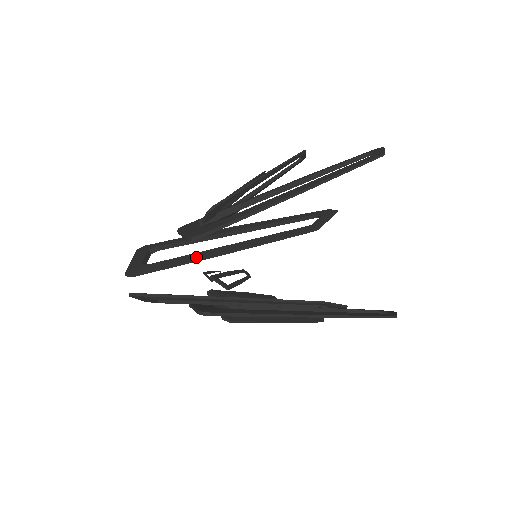
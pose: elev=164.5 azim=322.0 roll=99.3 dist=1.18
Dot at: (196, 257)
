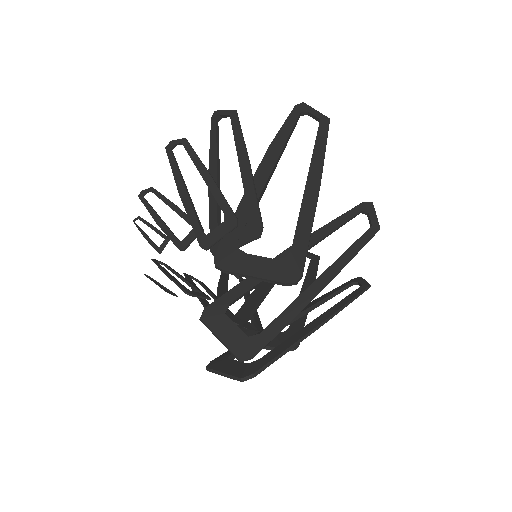
Dot at: (306, 301)
